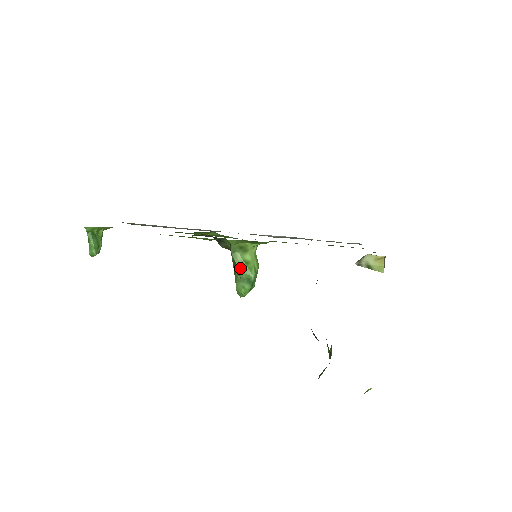
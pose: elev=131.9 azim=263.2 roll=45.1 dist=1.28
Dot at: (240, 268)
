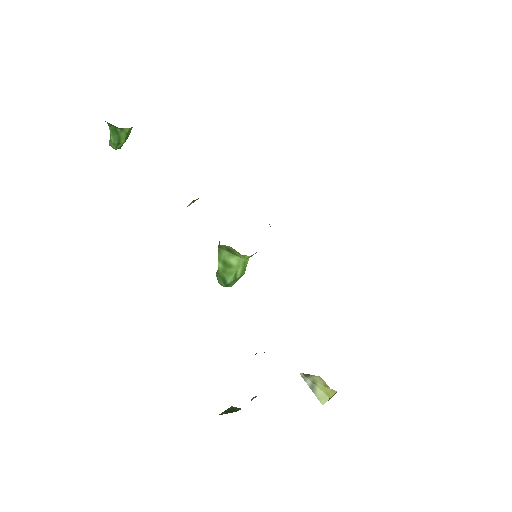
Dot at: (220, 266)
